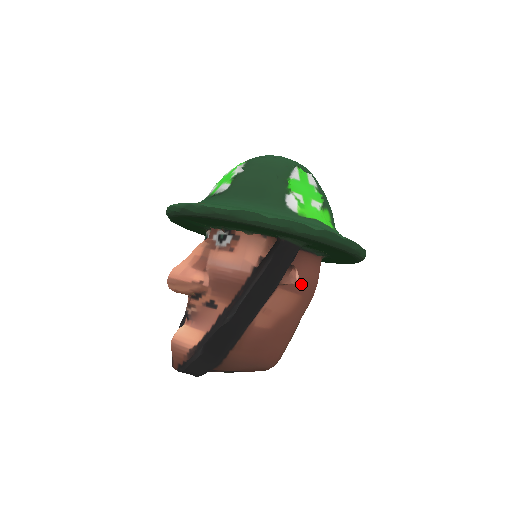
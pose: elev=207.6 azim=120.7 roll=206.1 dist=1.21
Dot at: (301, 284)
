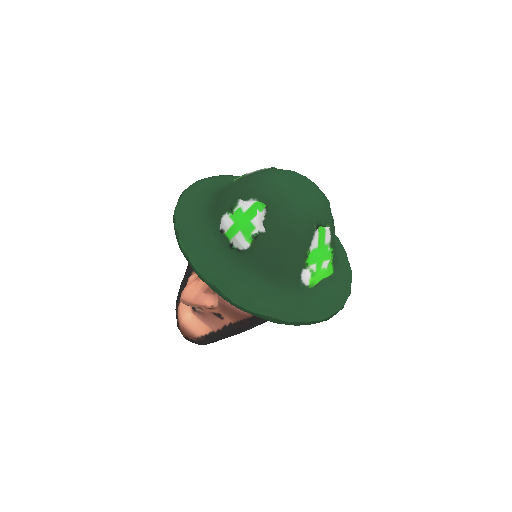
Dot at: occluded
